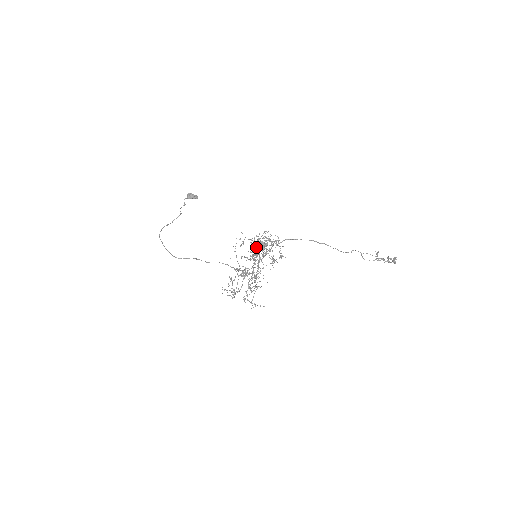
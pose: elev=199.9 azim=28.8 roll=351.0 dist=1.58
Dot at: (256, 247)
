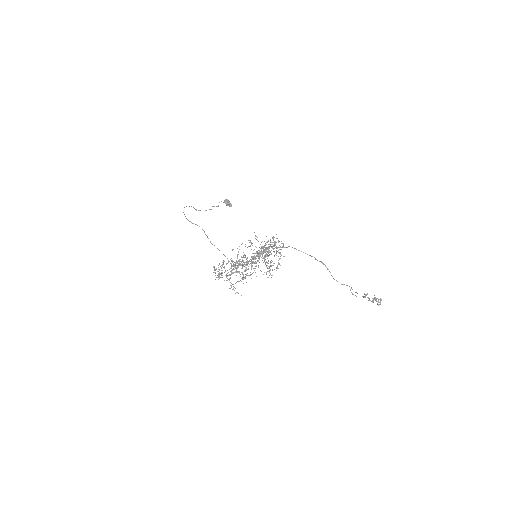
Dot at: (260, 255)
